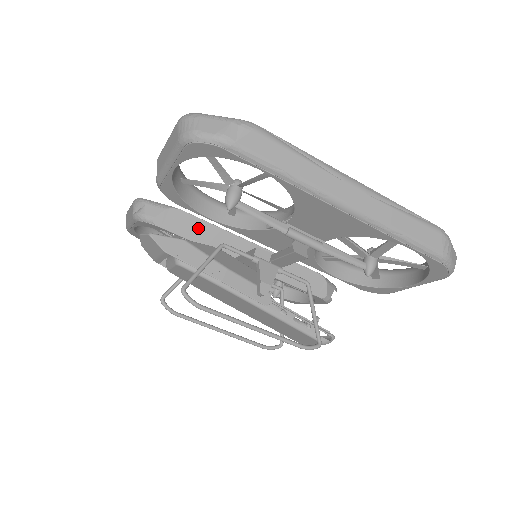
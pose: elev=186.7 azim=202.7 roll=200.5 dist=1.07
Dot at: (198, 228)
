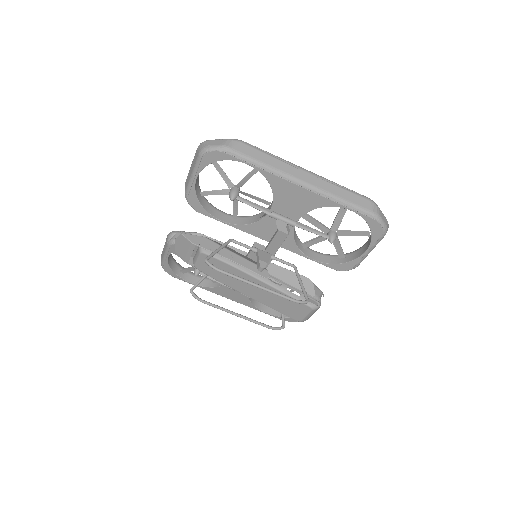
Dot at: occluded
